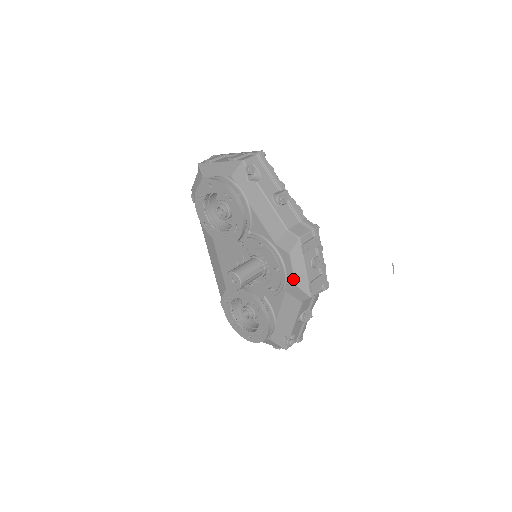
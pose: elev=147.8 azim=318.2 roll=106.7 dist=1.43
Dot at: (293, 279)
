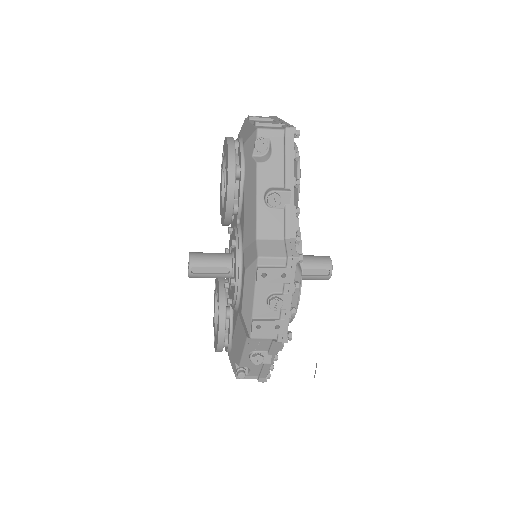
Dot at: (241, 303)
